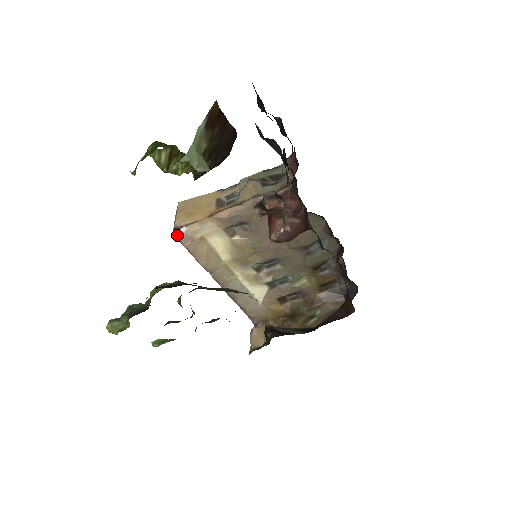
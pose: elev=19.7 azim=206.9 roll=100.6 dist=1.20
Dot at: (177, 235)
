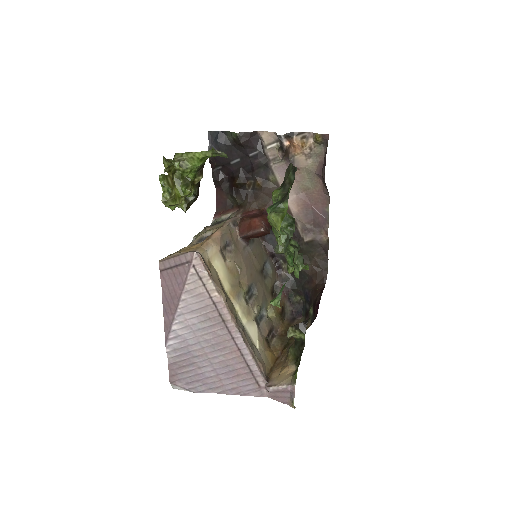
Dot at: (197, 253)
